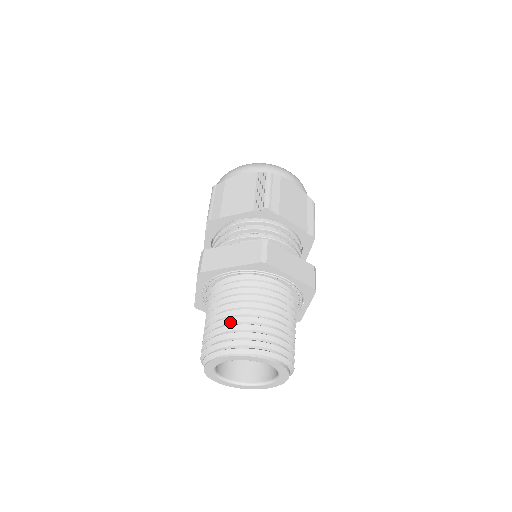
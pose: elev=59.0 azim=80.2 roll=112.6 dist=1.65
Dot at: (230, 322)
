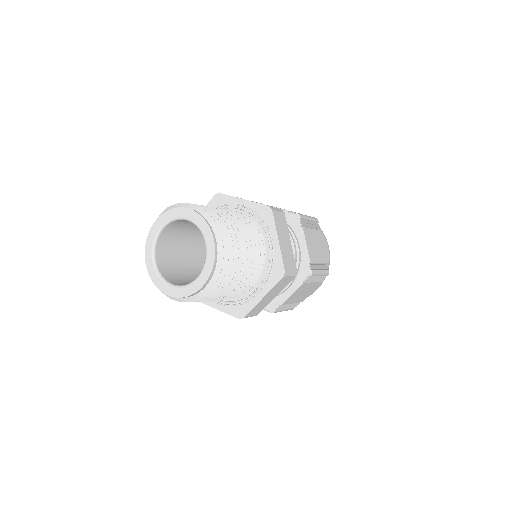
Dot at: occluded
